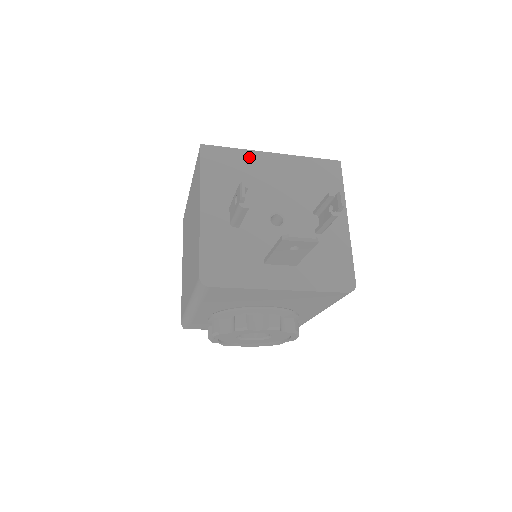
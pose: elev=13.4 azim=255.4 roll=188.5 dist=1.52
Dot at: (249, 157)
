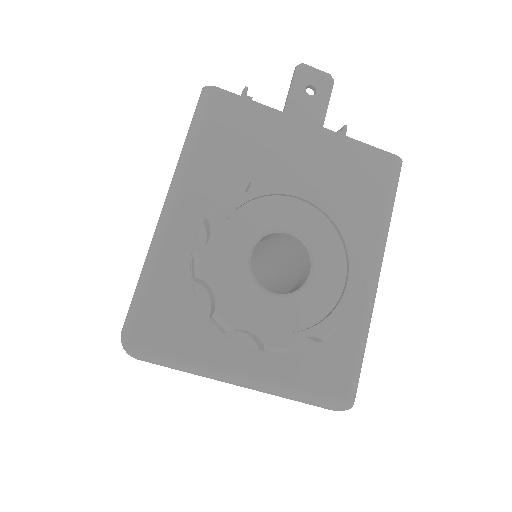
Dot at: occluded
